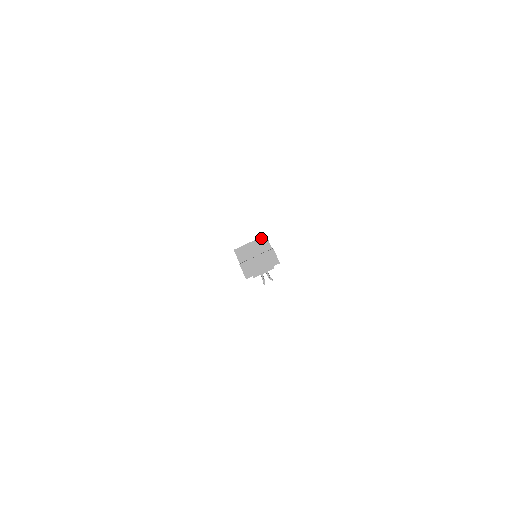
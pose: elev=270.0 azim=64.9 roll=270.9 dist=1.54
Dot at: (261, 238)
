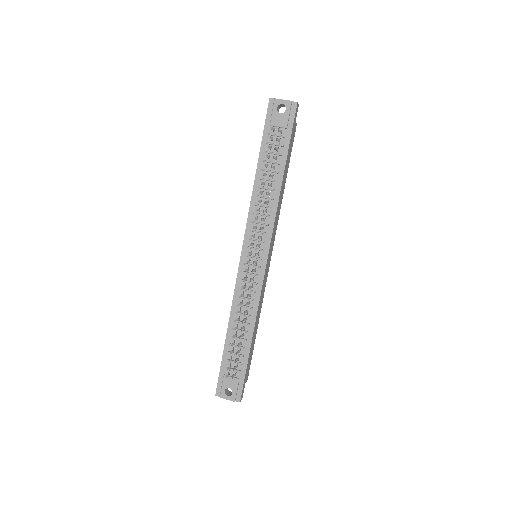
Dot at: occluded
